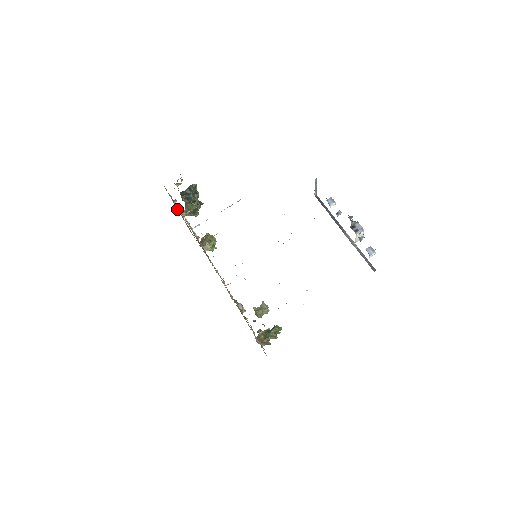
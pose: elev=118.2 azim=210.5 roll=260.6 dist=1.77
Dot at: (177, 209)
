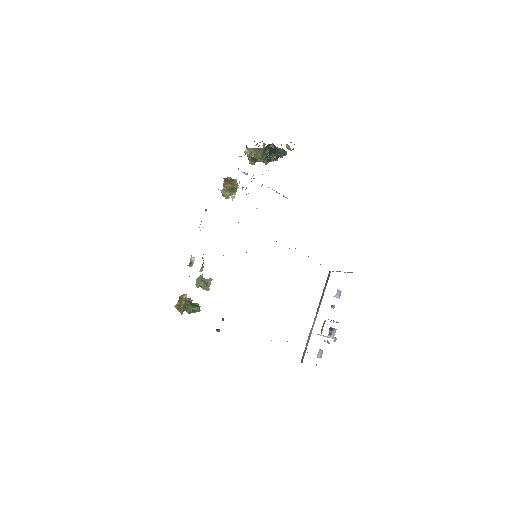
Dot at: occluded
